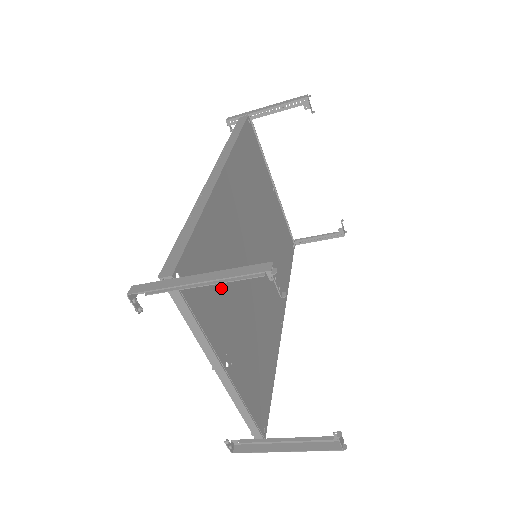
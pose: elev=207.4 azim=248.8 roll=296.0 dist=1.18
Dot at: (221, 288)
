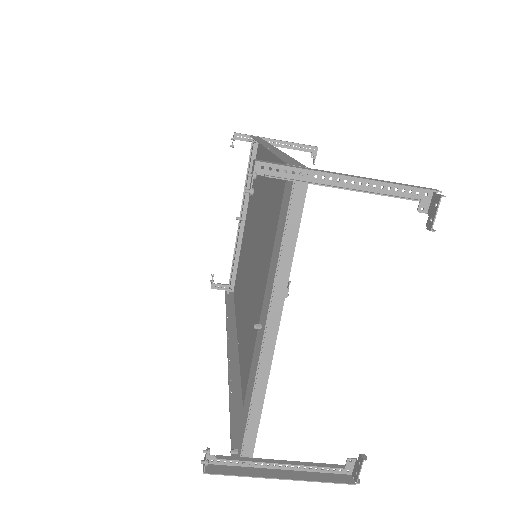
Dot at: occluded
